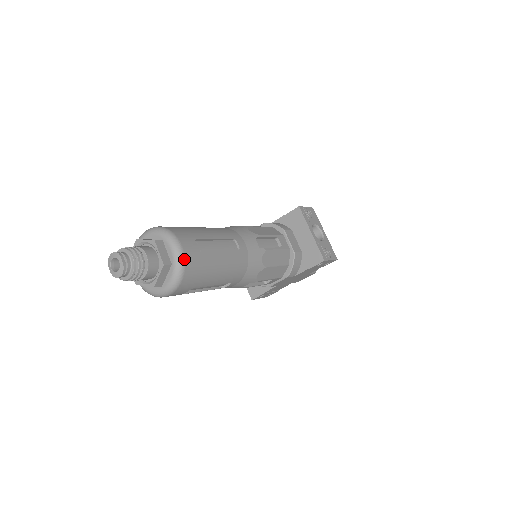
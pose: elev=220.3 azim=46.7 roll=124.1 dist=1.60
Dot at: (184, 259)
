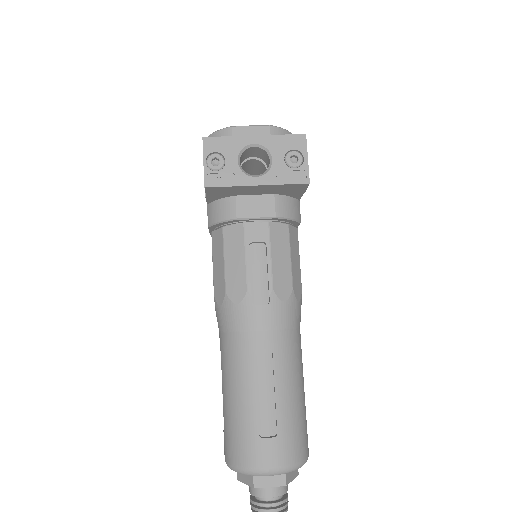
Dot at: (286, 467)
